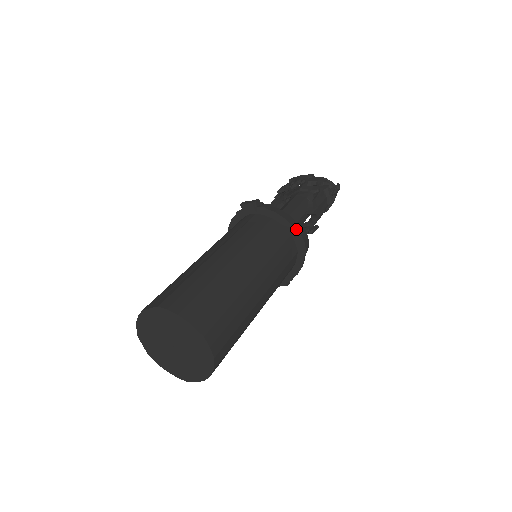
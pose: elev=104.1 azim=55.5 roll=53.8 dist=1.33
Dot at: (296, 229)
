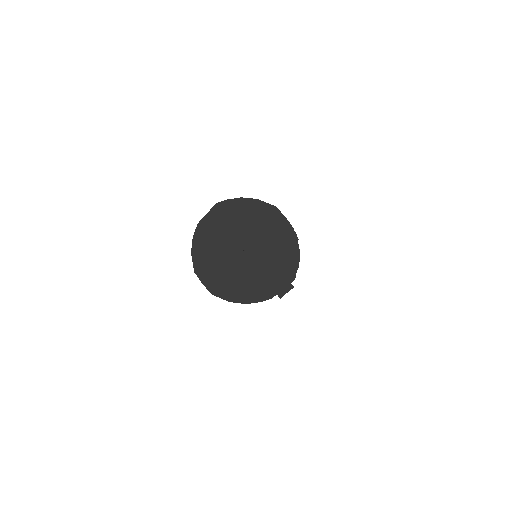
Dot at: occluded
